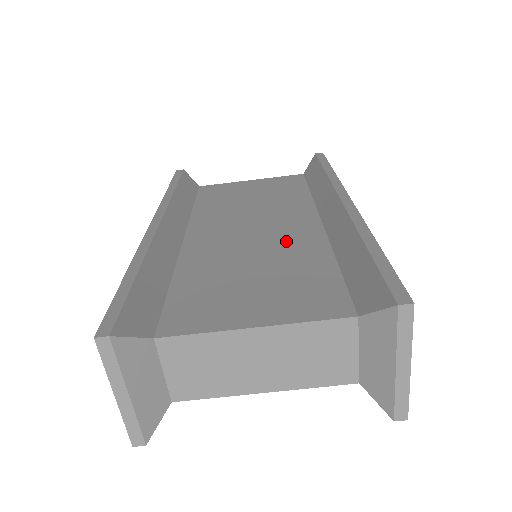
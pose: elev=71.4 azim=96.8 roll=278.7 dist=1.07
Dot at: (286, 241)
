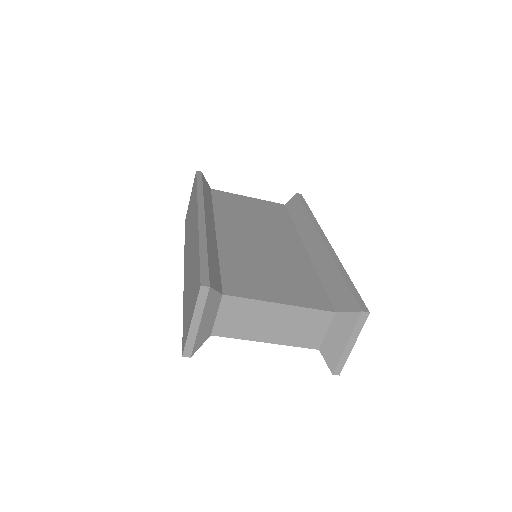
Dot at: (286, 254)
